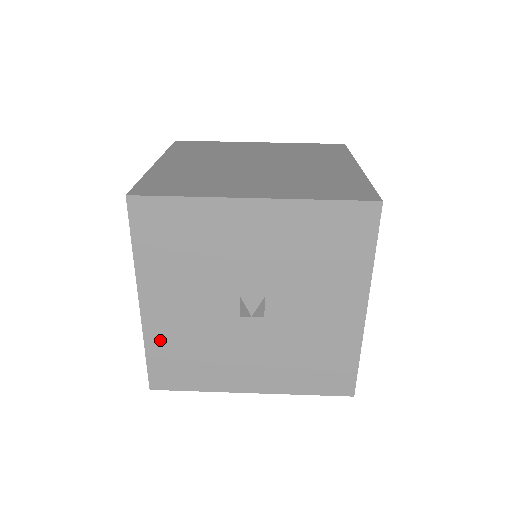
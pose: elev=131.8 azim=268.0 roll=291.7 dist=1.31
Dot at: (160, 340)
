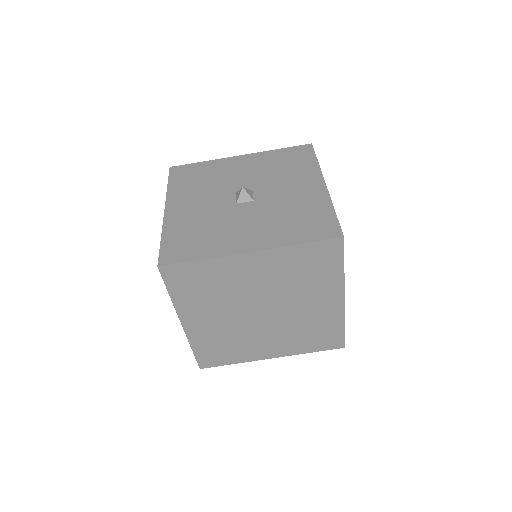
Dot at: occluded
